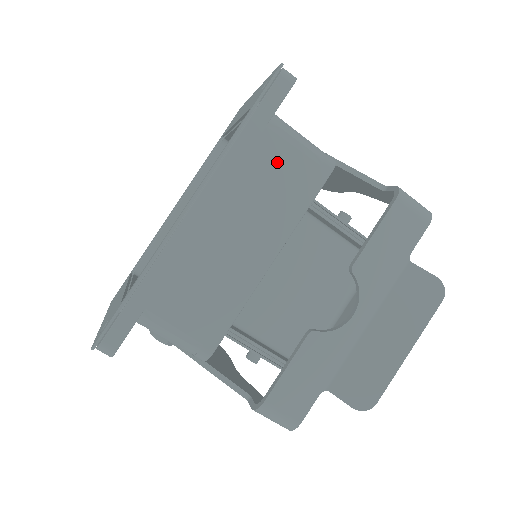
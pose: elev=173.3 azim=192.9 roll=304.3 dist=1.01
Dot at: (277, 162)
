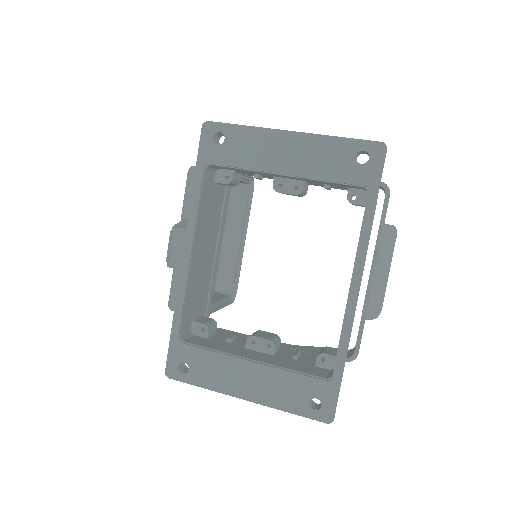
Dot at: occluded
